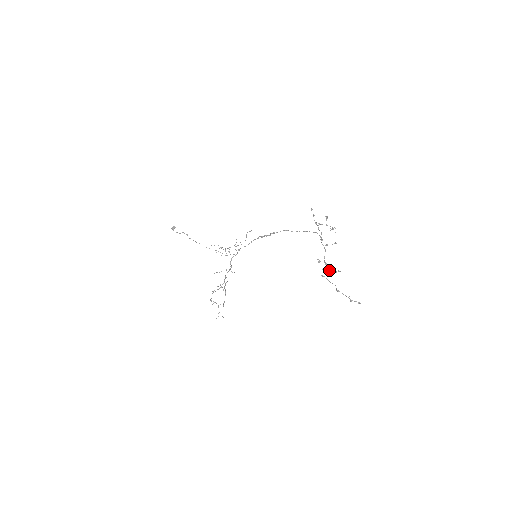
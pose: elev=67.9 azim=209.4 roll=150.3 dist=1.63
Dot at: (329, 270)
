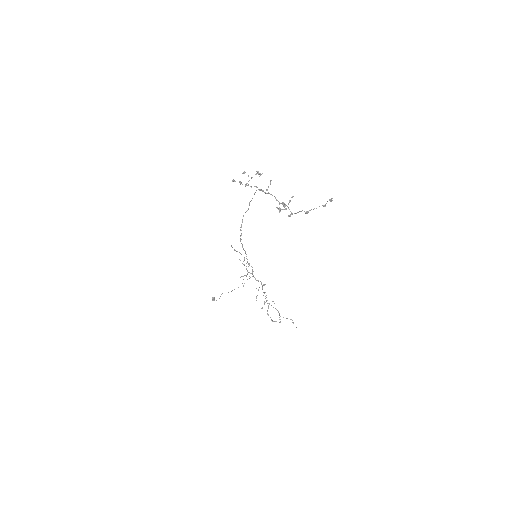
Dot at: occluded
